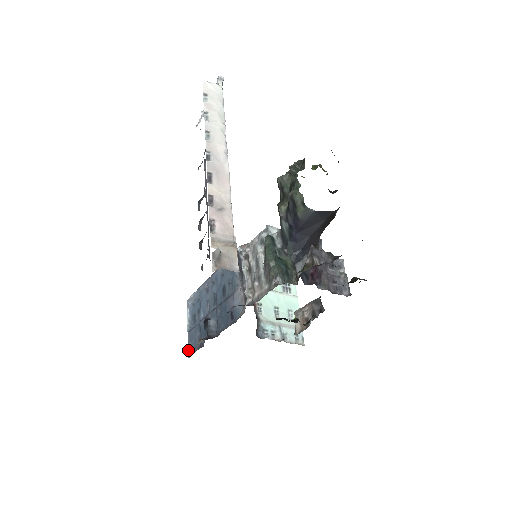
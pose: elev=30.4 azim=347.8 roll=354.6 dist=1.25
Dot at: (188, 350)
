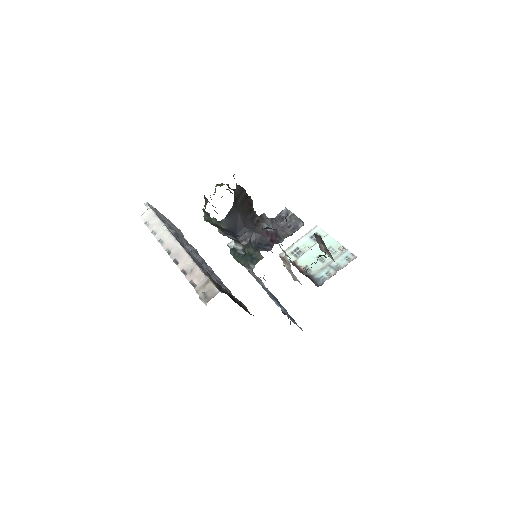
Dot at: occluded
